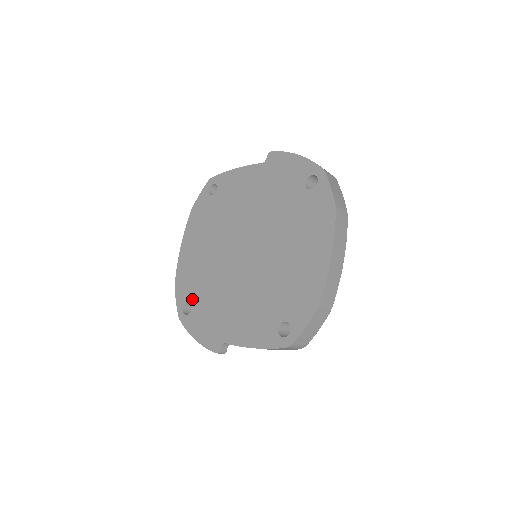
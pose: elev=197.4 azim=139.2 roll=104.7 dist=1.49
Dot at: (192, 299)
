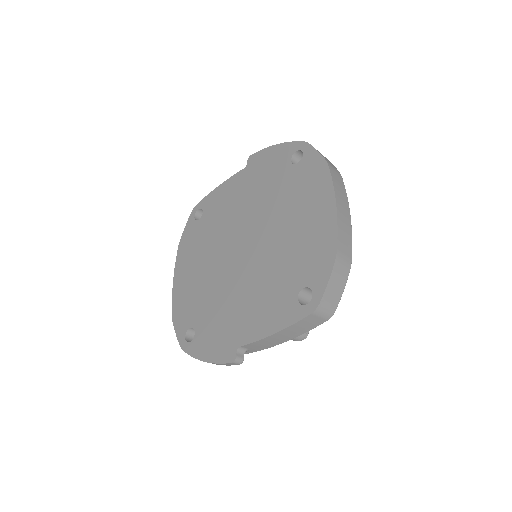
Dot at: (194, 322)
